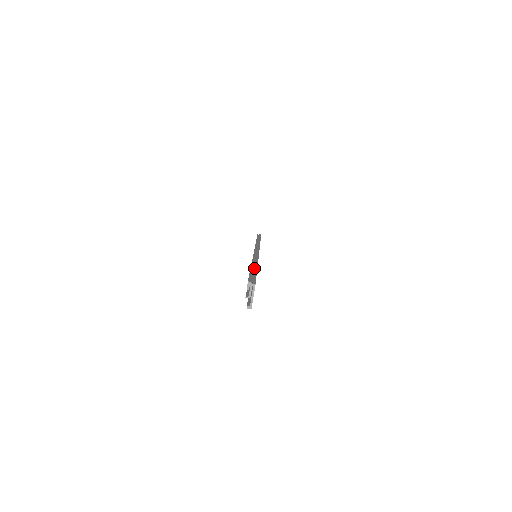
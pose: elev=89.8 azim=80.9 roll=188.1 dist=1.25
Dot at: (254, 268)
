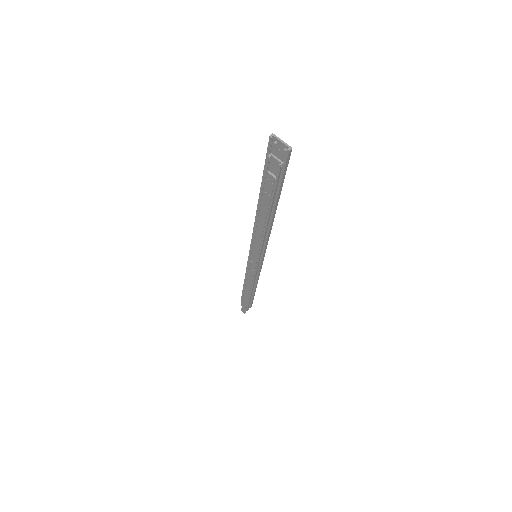
Dot at: (261, 183)
